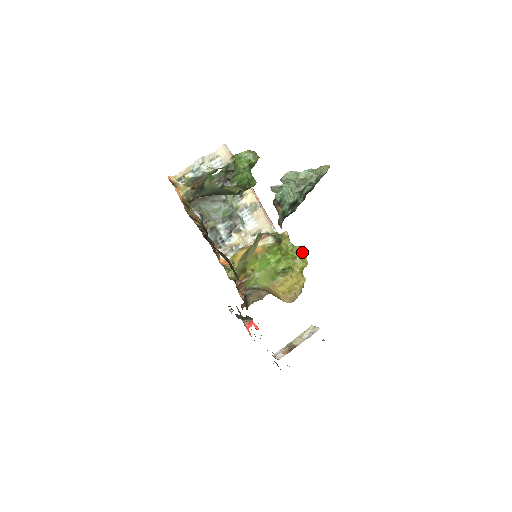
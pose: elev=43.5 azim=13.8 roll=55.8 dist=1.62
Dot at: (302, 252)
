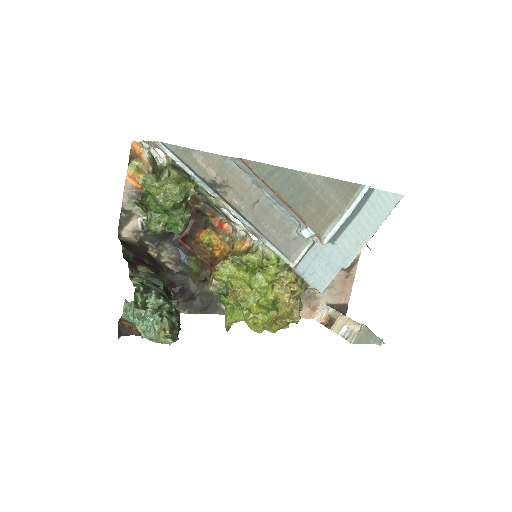
Dot at: (258, 318)
